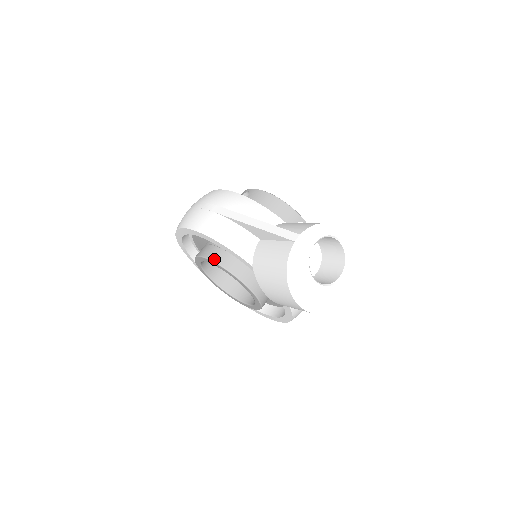
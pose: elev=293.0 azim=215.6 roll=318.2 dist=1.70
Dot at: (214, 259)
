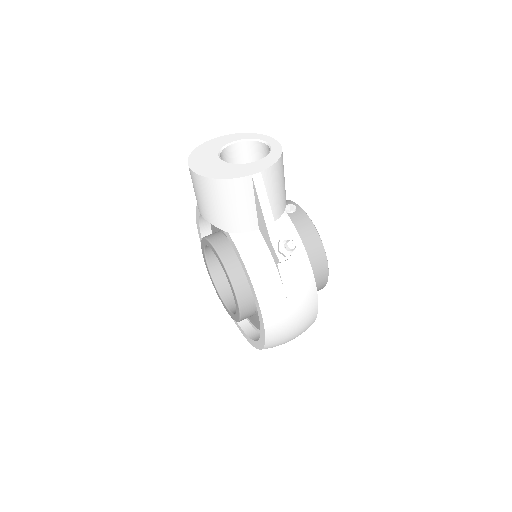
Dot at: occluded
